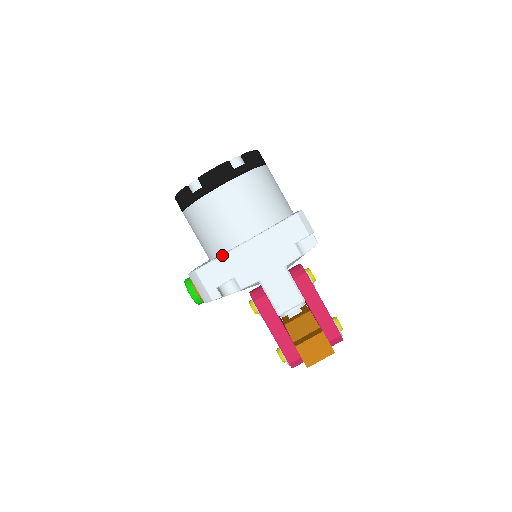
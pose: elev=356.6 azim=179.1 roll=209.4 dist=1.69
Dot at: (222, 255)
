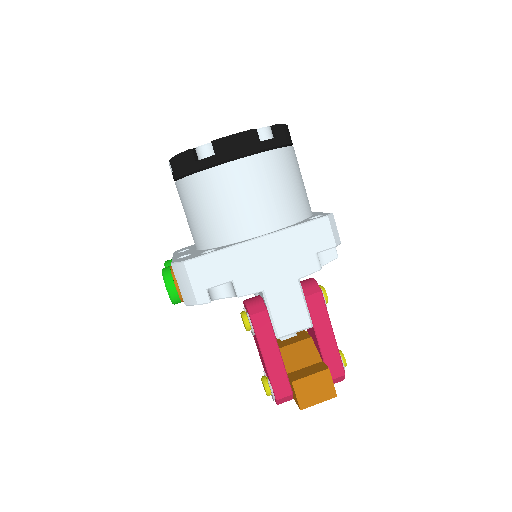
Dot at: (223, 249)
